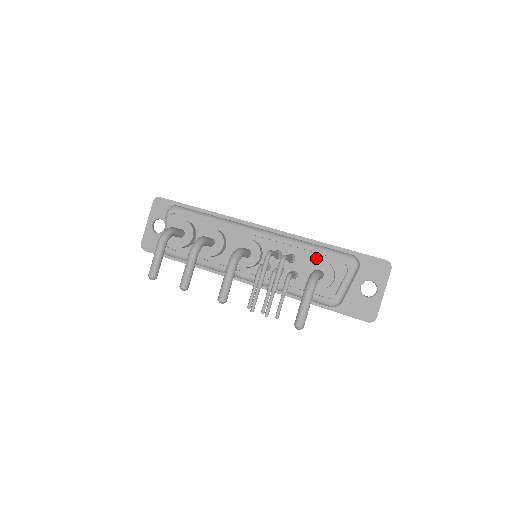
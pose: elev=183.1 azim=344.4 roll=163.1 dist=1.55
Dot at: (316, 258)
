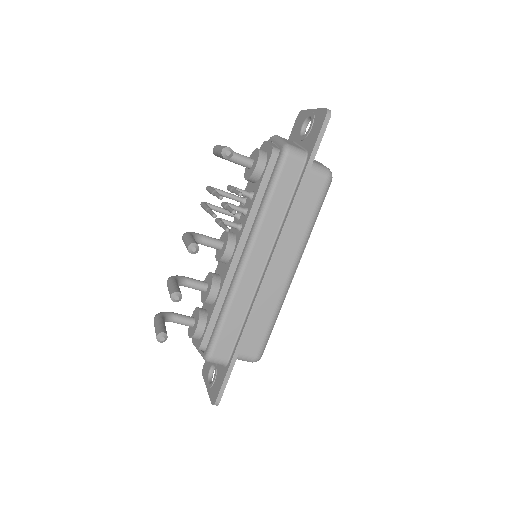
Dot at: occluded
